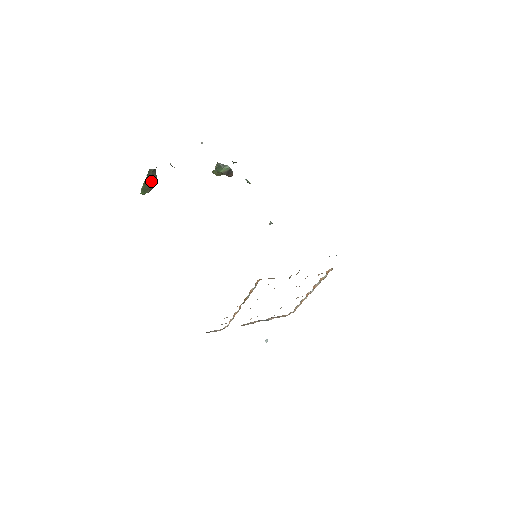
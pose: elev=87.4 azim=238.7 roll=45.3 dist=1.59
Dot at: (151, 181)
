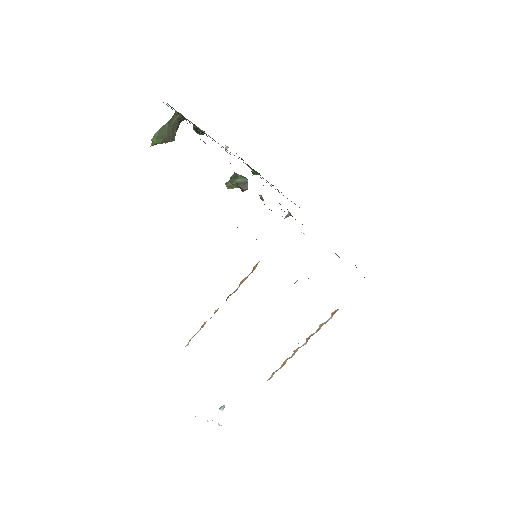
Dot at: (170, 131)
